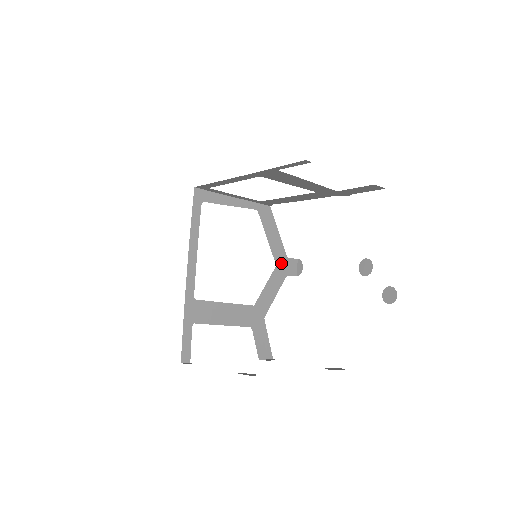
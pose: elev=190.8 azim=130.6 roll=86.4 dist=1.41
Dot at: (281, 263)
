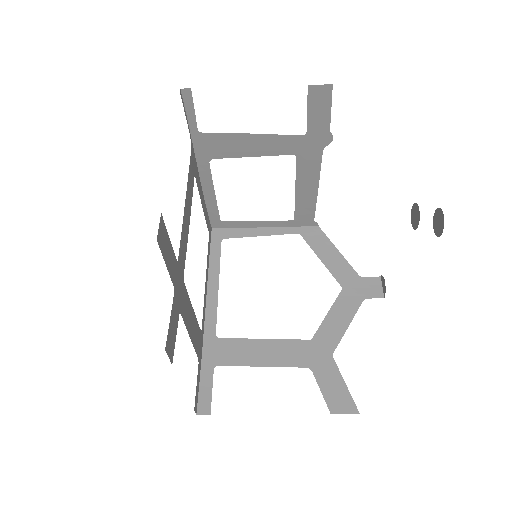
Dot at: (351, 285)
